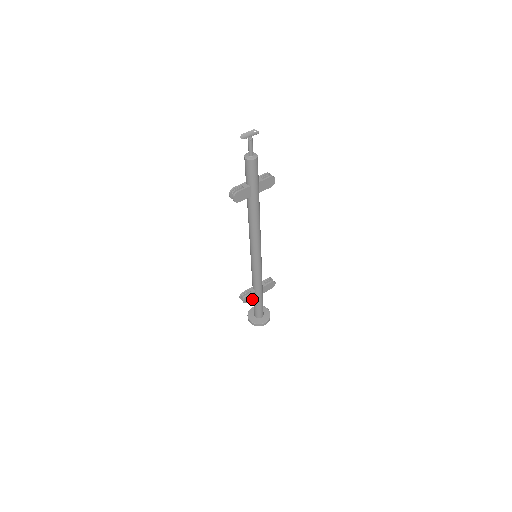
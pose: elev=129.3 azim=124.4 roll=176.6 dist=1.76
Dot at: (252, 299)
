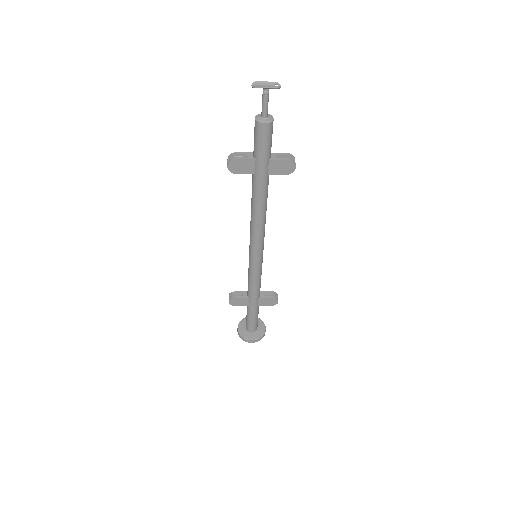
Dot at: (242, 305)
